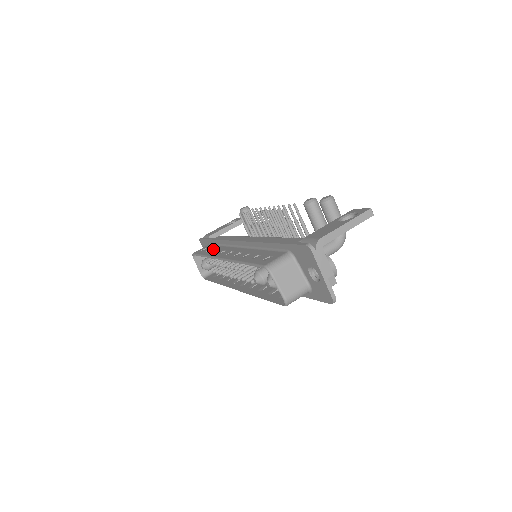
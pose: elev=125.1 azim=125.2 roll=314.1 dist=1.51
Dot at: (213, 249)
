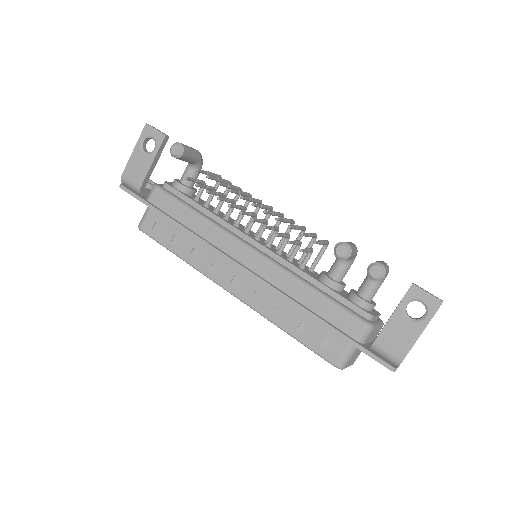
Dot at: (182, 242)
